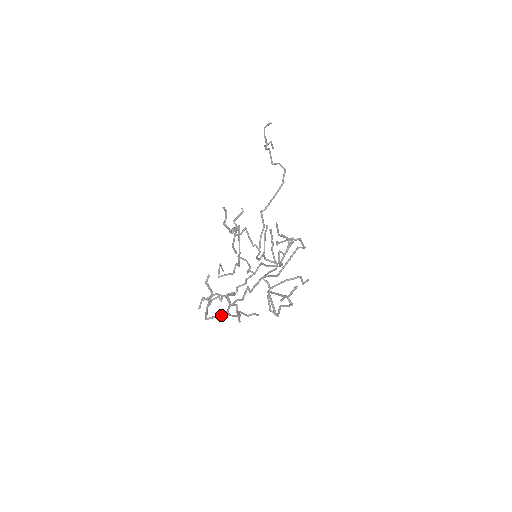
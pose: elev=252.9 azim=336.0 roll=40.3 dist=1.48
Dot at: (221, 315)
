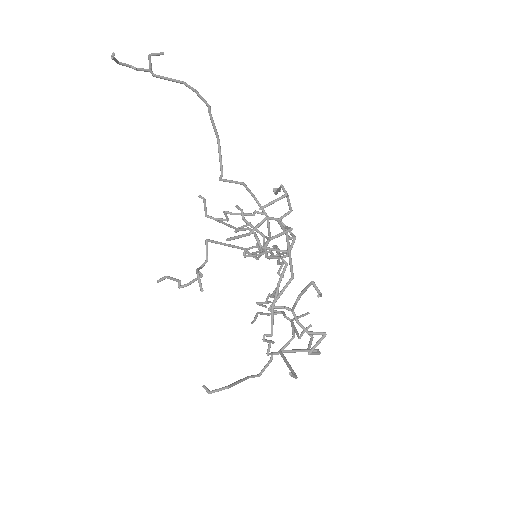
Dot at: occluded
